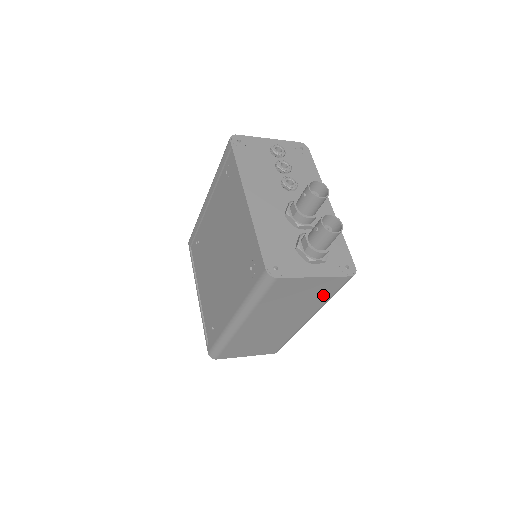
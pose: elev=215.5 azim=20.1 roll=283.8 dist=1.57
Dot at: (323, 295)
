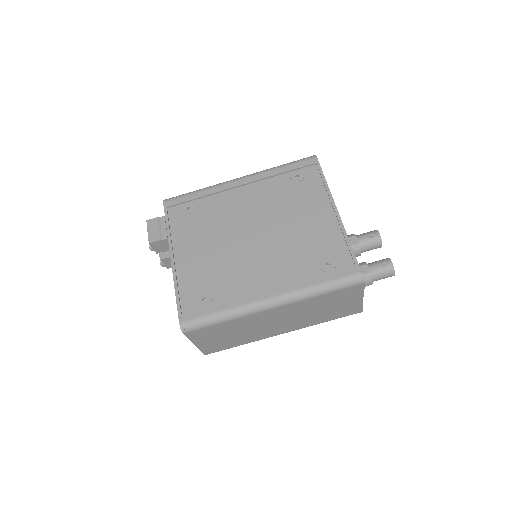
Dot at: (332, 316)
